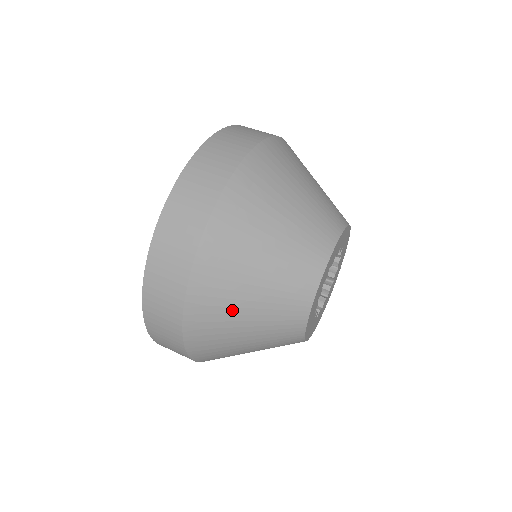
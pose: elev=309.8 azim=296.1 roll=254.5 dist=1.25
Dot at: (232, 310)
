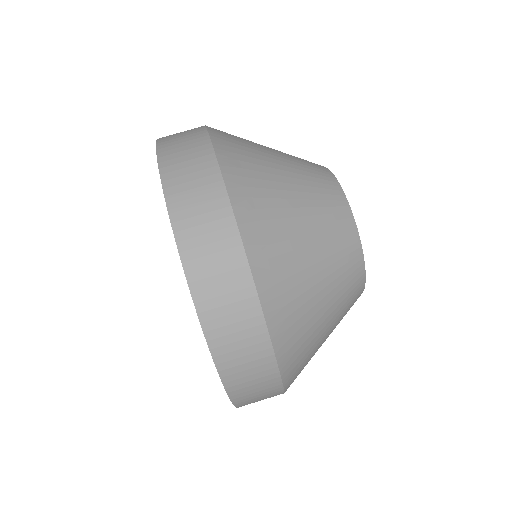
Dot at: (315, 344)
